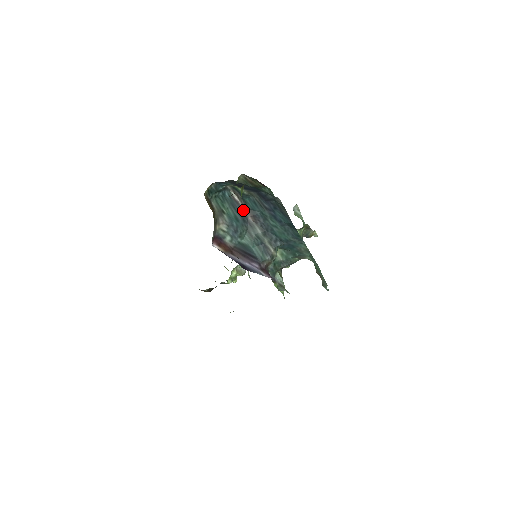
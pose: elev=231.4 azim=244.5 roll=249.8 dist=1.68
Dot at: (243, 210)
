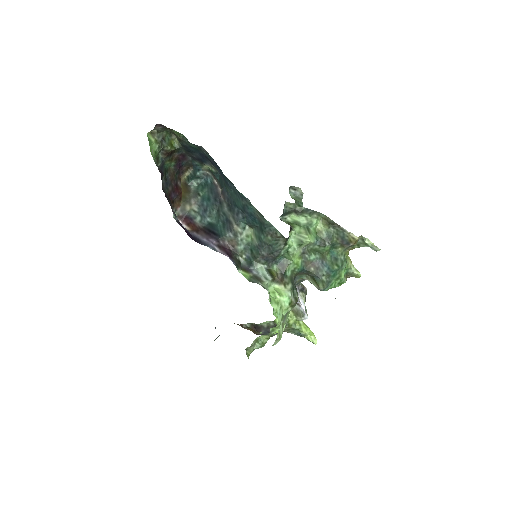
Dot at: (219, 192)
